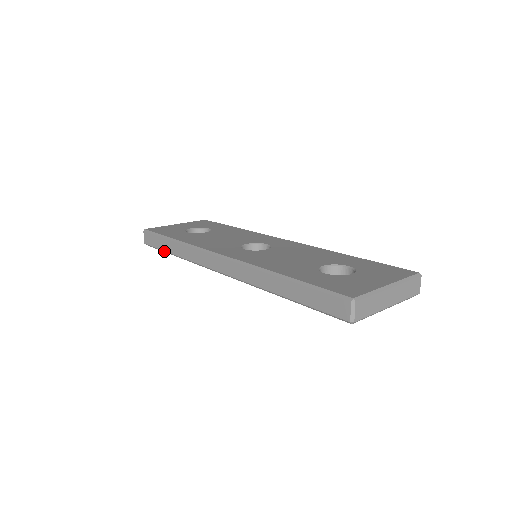
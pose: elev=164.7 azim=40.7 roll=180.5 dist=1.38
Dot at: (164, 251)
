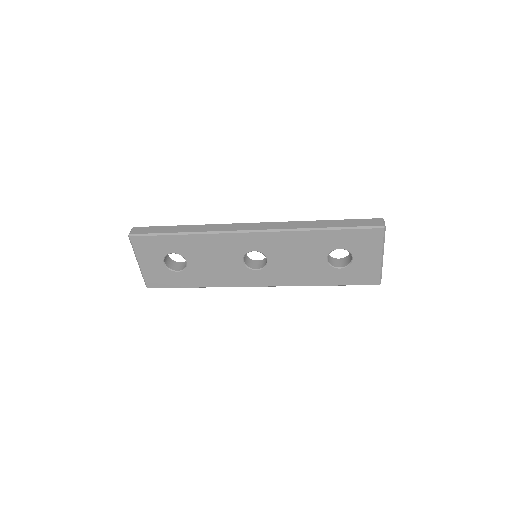
Dot at: (165, 233)
